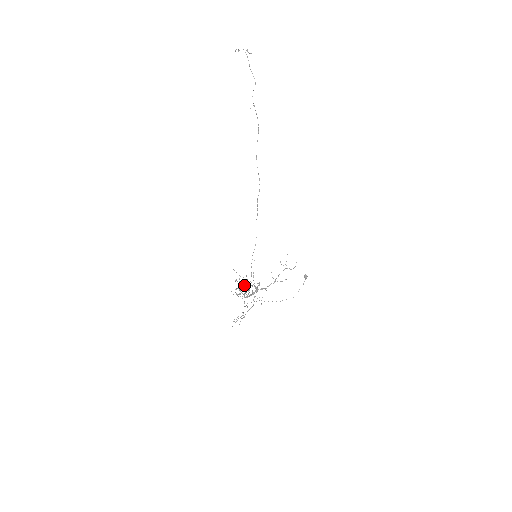
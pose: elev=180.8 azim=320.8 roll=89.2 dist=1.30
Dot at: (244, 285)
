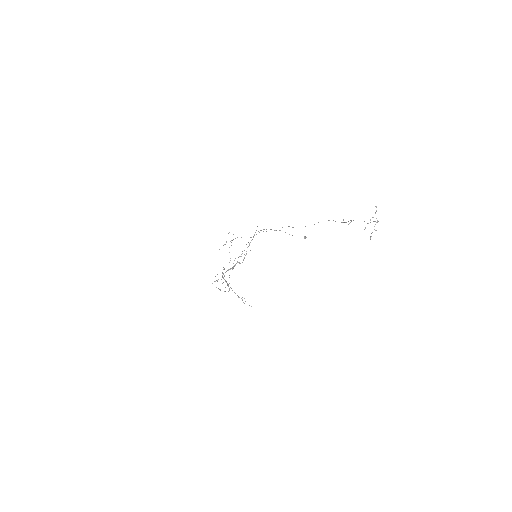
Dot at: occluded
